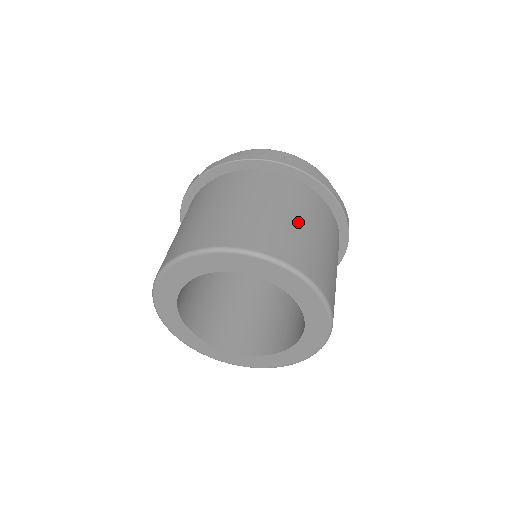
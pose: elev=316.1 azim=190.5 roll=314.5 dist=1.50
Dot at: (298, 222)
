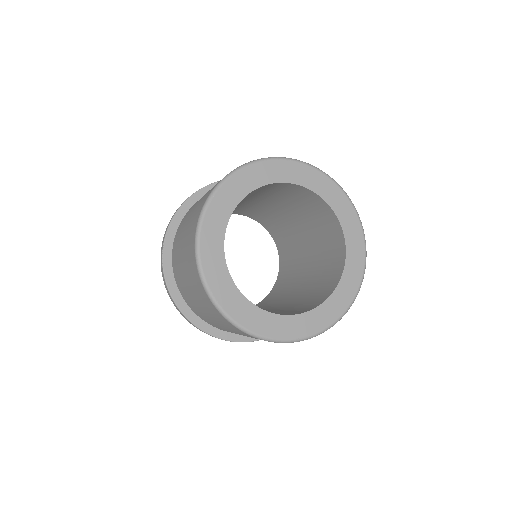
Dot at: occluded
